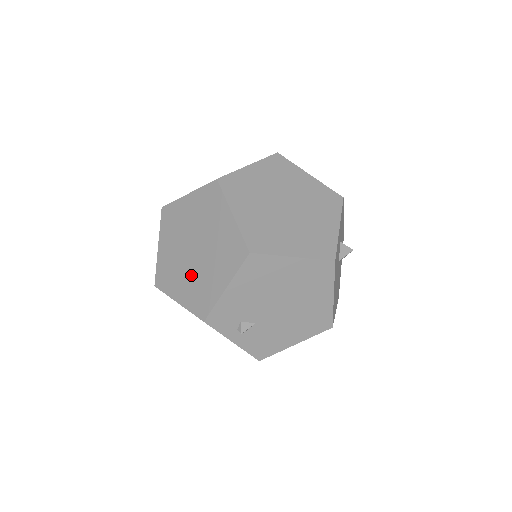
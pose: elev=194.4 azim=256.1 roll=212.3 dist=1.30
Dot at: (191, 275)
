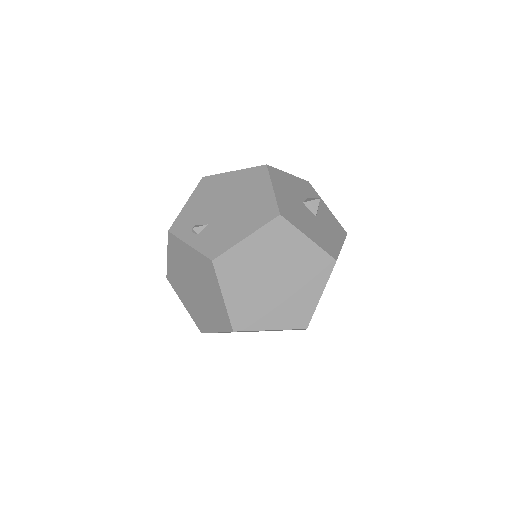
Dot at: occluded
